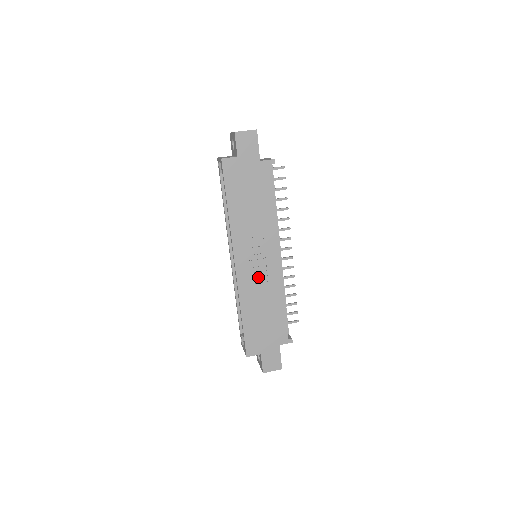
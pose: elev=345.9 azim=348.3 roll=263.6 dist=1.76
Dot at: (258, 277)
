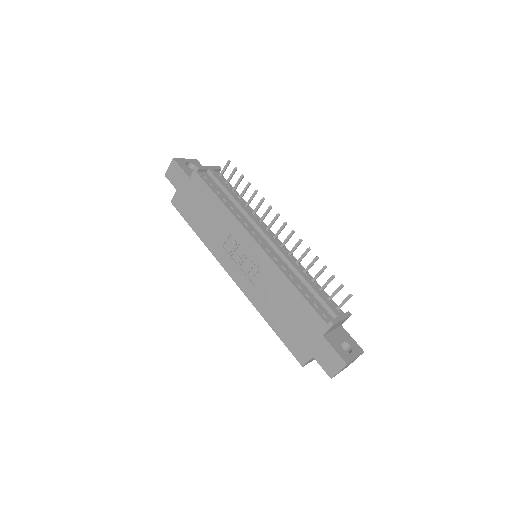
Dot at: (255, 276)
